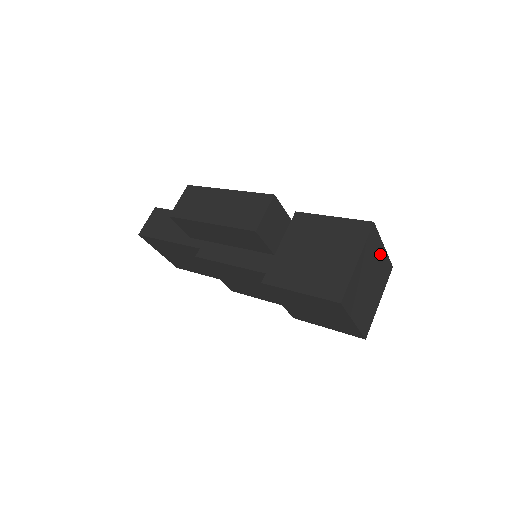
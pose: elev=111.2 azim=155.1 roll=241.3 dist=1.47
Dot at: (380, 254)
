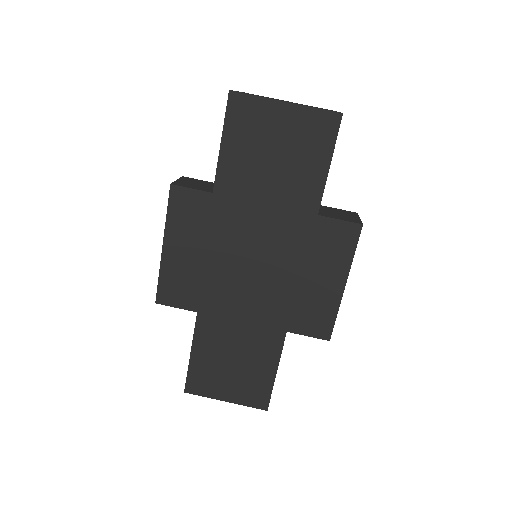
Dot at: occluded
